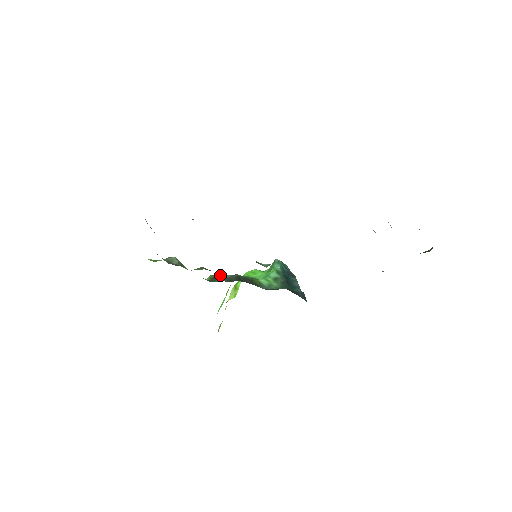
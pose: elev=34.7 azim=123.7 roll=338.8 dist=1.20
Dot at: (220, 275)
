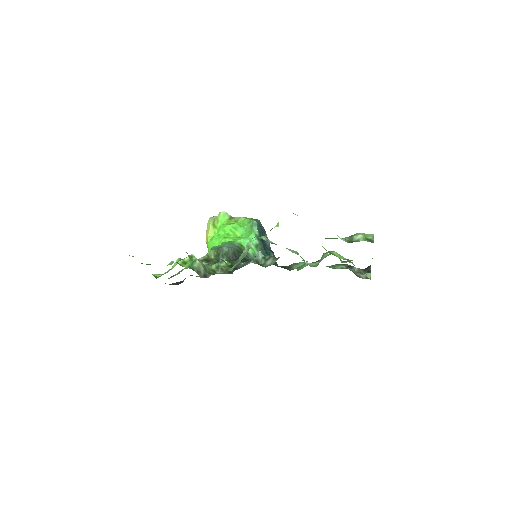
Dot at: (220, 249)
